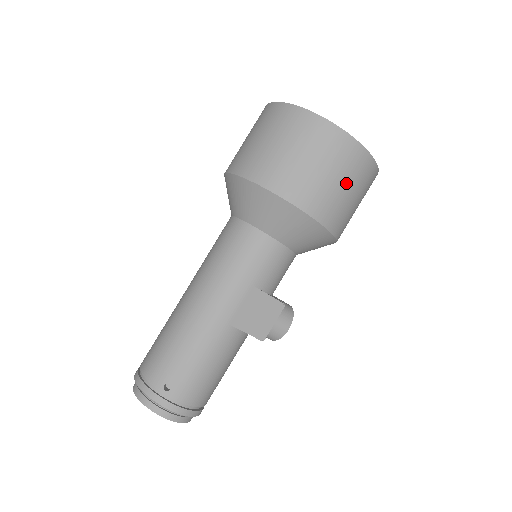
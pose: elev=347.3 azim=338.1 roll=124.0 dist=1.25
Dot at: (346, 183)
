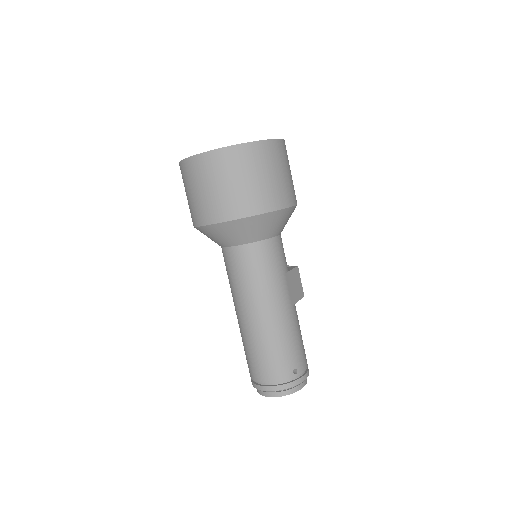
Dot at: (289, 169)
